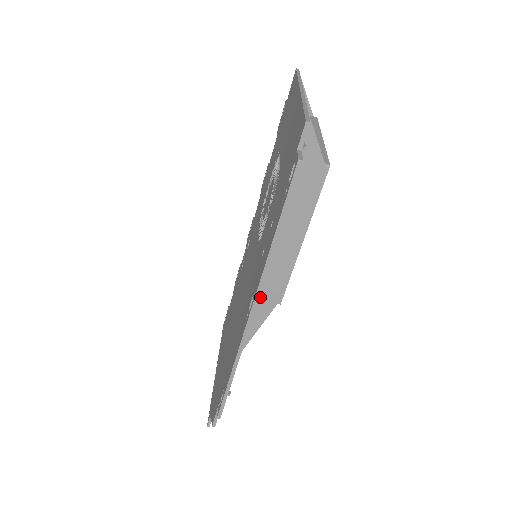
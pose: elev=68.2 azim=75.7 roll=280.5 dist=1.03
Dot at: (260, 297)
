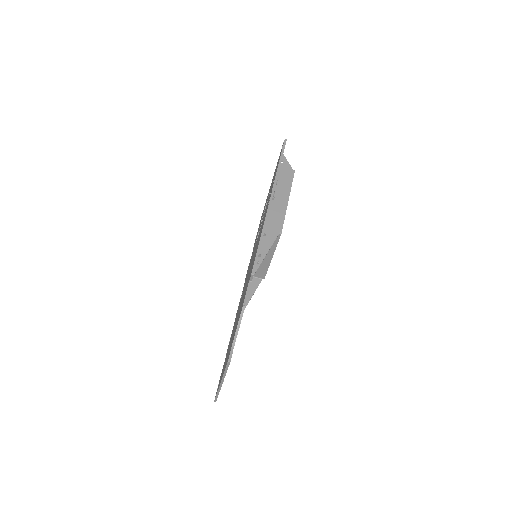
Dot at: occluded
